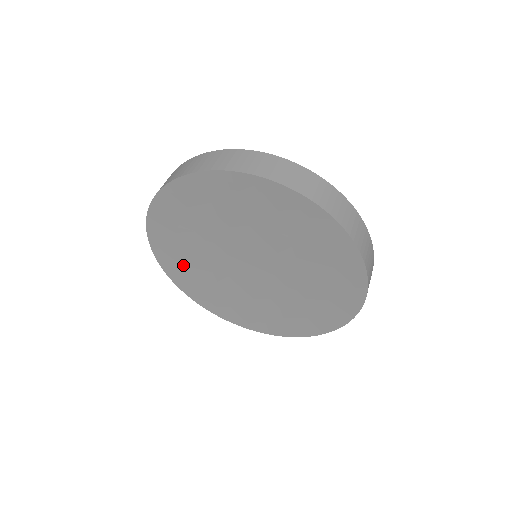
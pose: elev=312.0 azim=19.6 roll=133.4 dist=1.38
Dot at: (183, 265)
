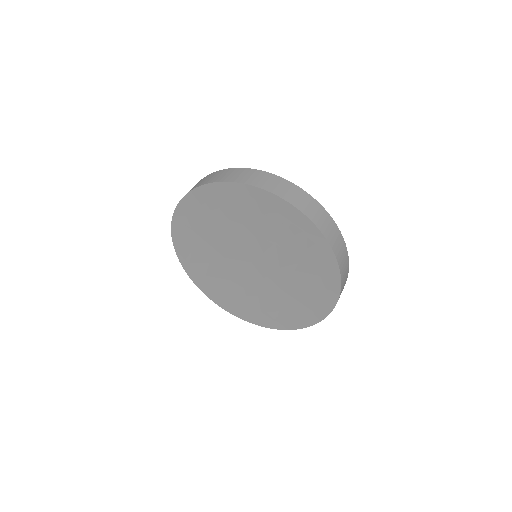
Dot at: (193, 231)
